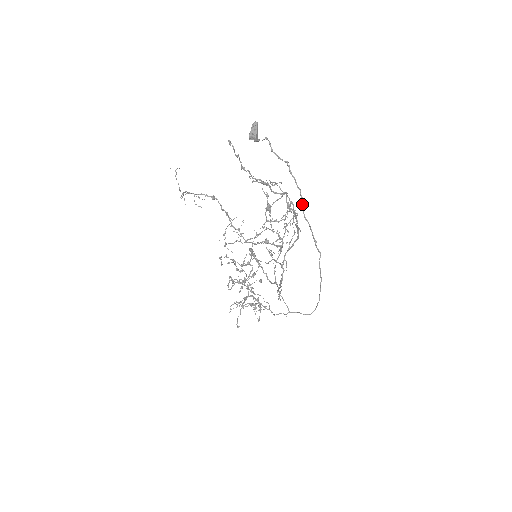
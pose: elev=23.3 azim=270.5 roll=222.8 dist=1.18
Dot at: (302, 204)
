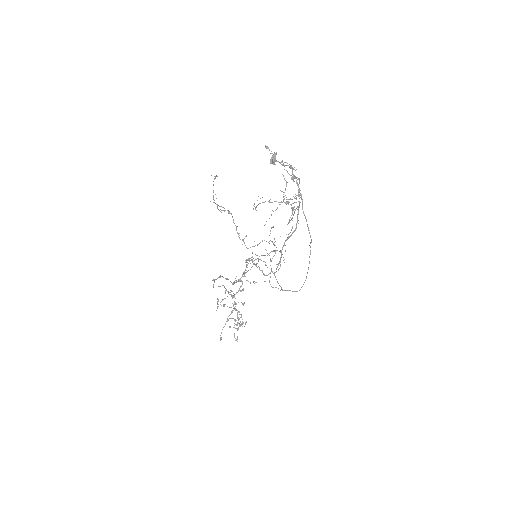
Dot at: (302, 203)
